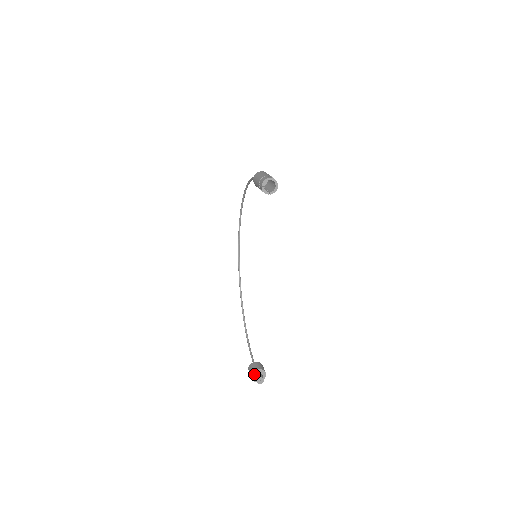
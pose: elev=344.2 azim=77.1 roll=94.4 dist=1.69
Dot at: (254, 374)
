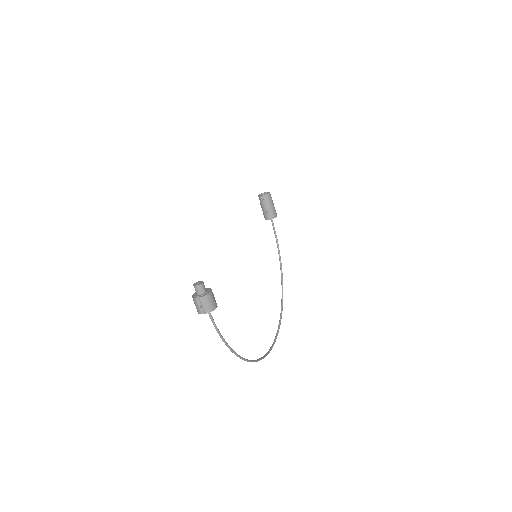
Dot at: occluded
